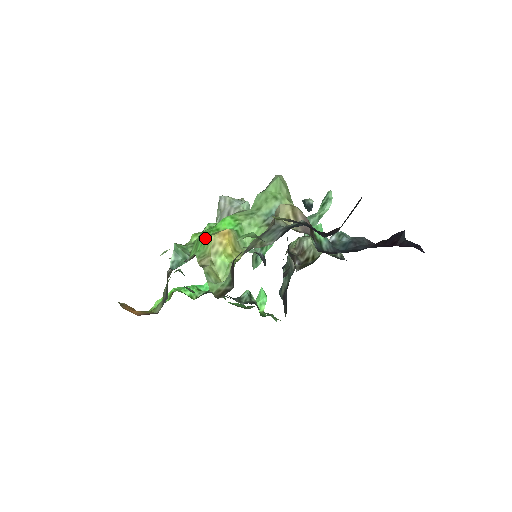
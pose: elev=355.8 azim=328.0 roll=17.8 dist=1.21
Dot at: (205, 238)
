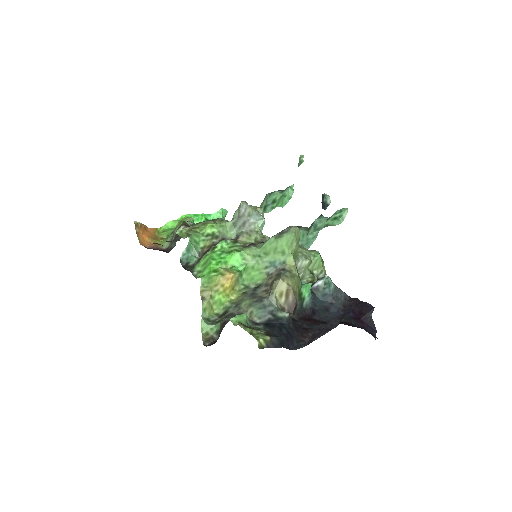
Dot at: (212, 271)
